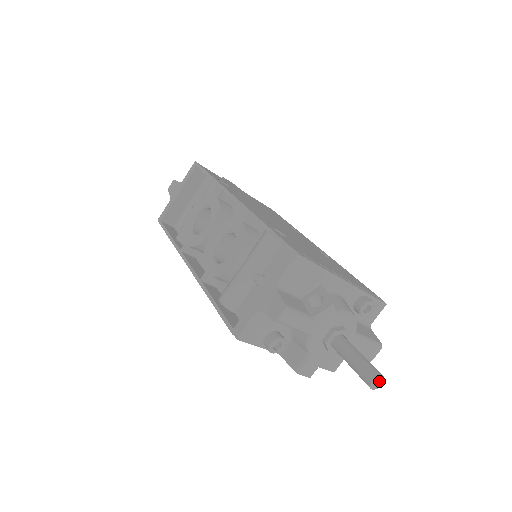
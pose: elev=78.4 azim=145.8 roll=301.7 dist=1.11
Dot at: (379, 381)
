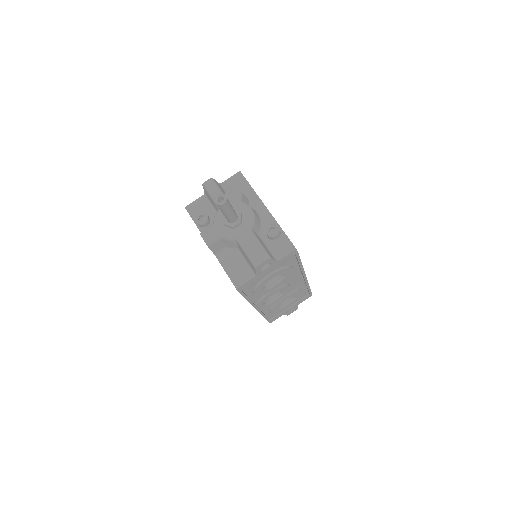
Dot at: (223, 201)
